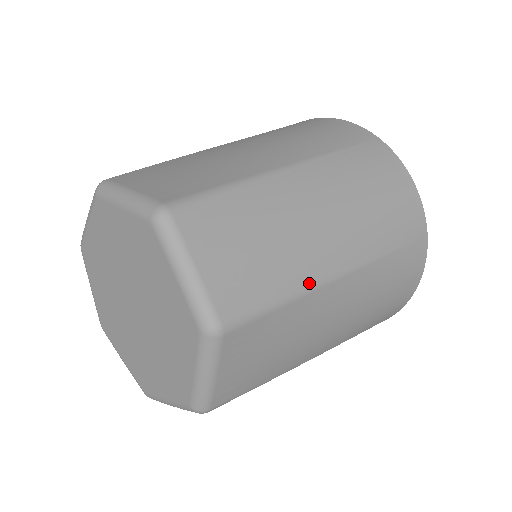
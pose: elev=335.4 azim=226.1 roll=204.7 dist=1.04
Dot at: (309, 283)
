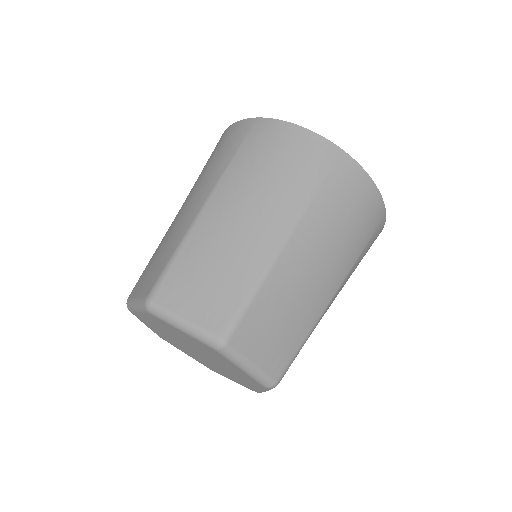
Dot at: (317, 318)
